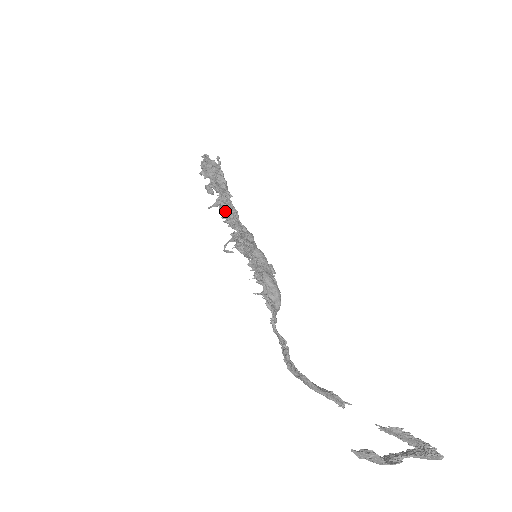
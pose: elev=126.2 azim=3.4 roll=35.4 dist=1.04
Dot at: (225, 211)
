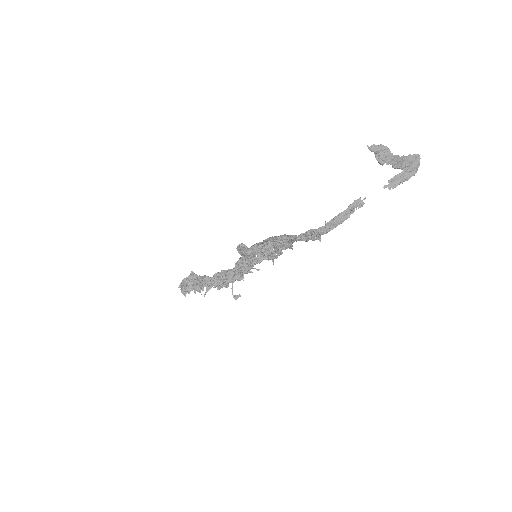
Dot at: (217, 280)
